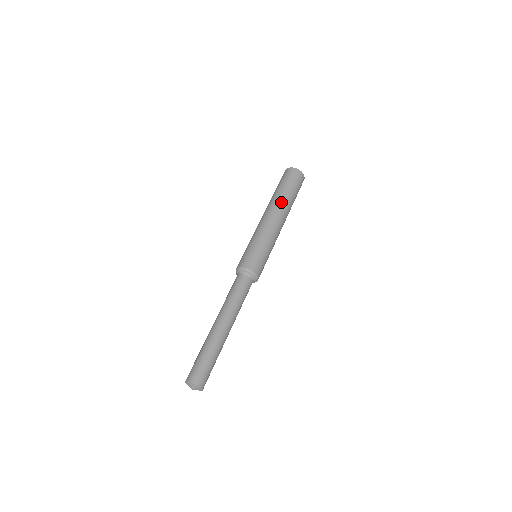
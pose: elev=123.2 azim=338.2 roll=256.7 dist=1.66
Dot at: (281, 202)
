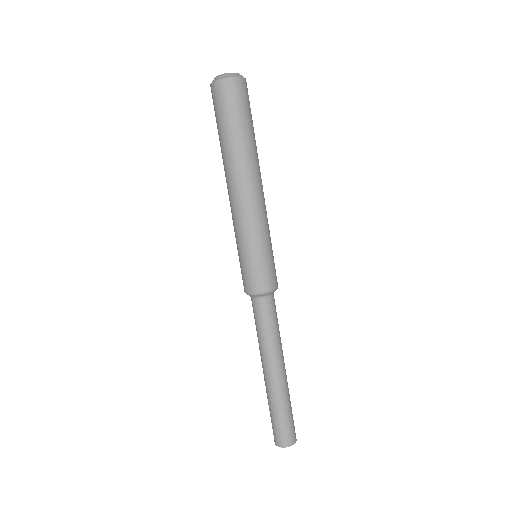
Dot at: (232, 162)
